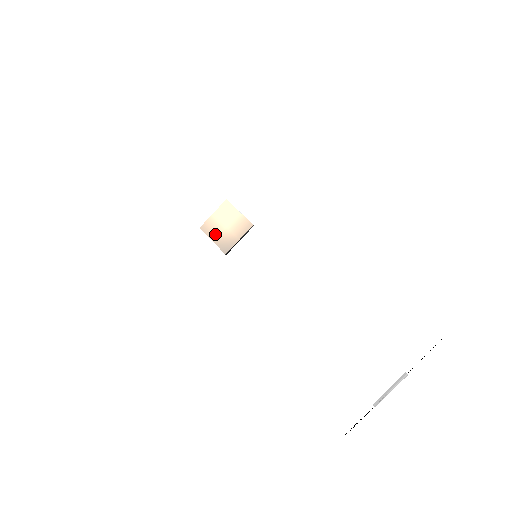
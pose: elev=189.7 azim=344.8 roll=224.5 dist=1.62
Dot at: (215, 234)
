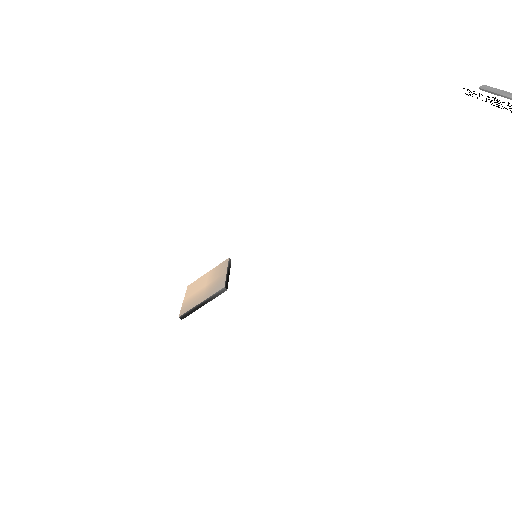
Dot at: (199, 299)
